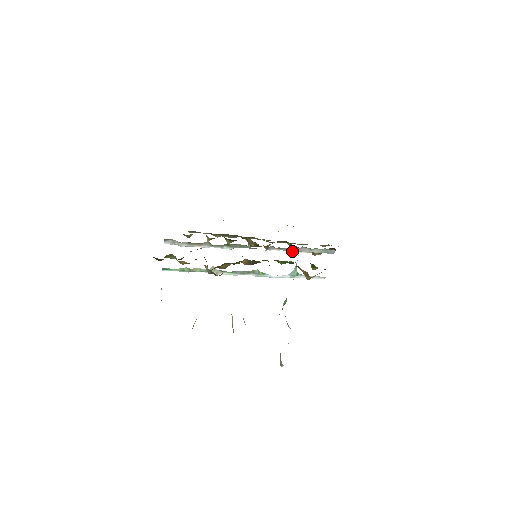
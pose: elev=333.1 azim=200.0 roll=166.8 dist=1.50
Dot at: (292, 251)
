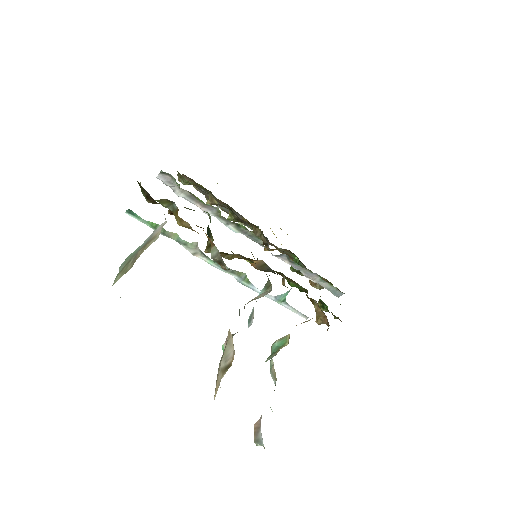
Dot at: (294, 270)
